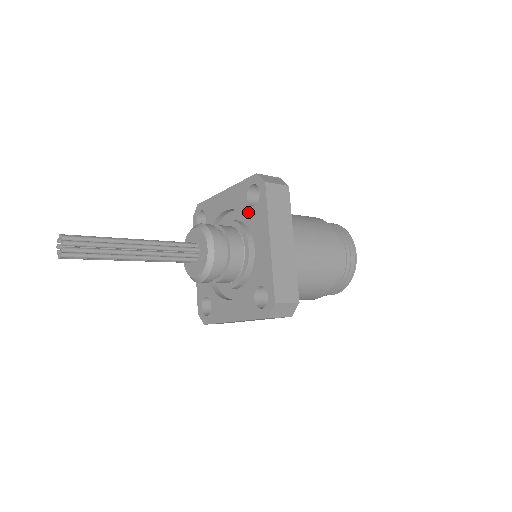
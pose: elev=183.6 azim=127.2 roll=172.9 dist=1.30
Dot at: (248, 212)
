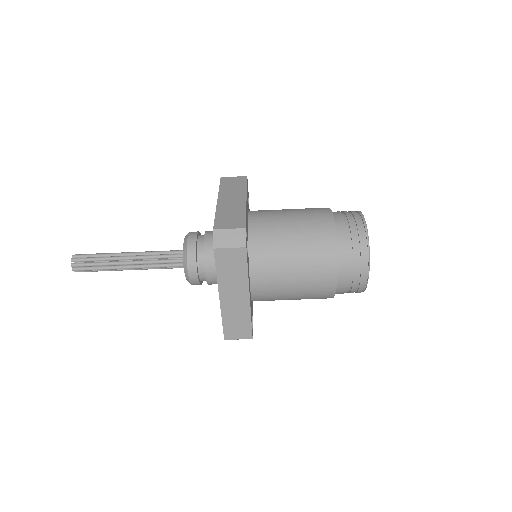
Dot at: occluded
